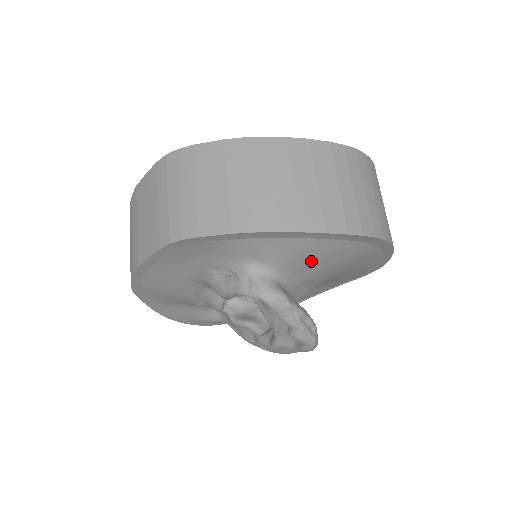
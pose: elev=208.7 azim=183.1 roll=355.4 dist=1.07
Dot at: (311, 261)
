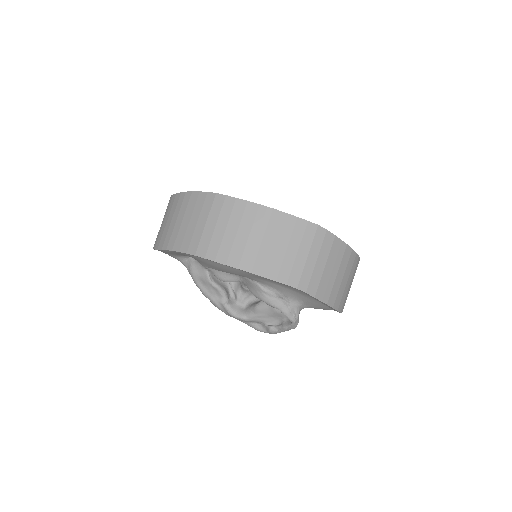
Dot at: occluded
